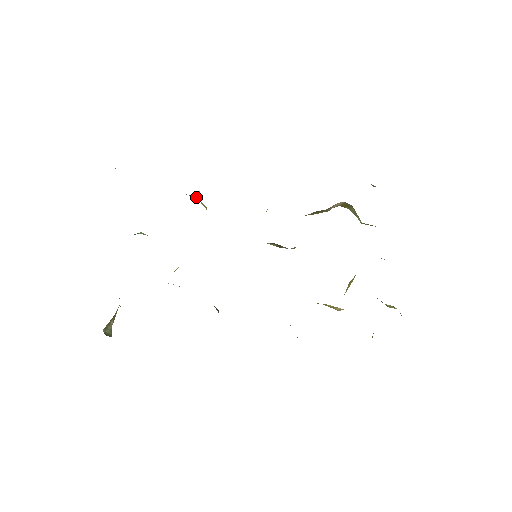
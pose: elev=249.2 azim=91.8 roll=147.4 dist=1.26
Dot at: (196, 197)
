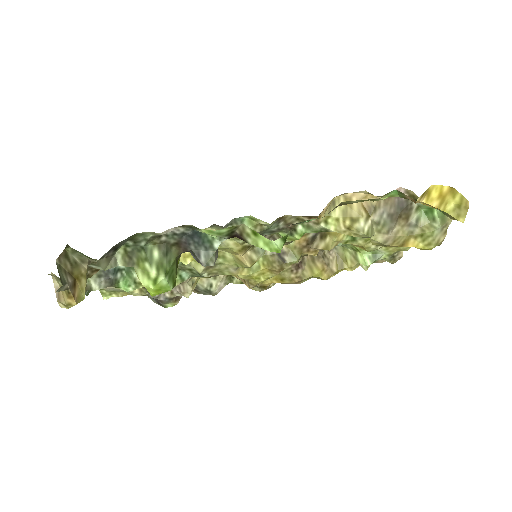
Dot at: (188, 285)
